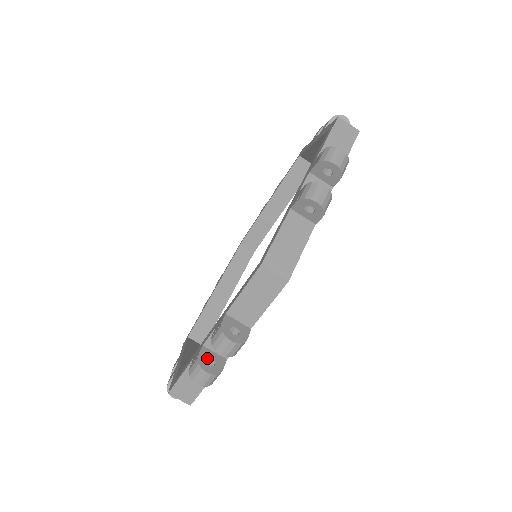
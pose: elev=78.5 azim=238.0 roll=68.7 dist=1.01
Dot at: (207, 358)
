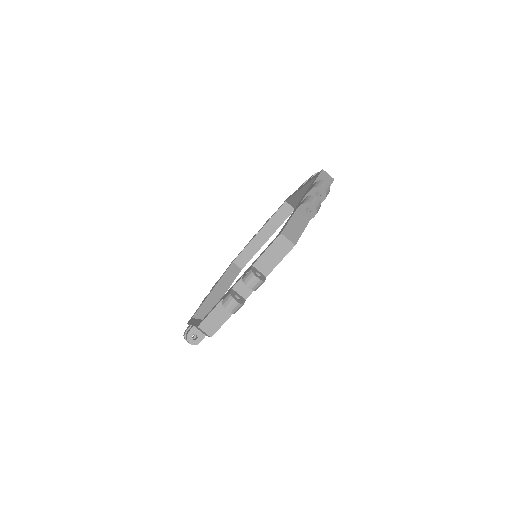
Dot at: occluded
